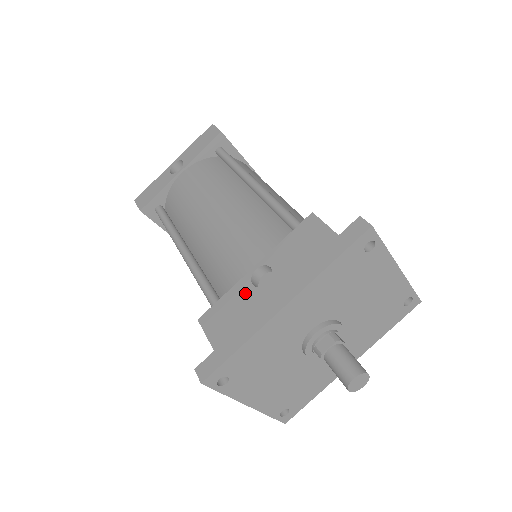
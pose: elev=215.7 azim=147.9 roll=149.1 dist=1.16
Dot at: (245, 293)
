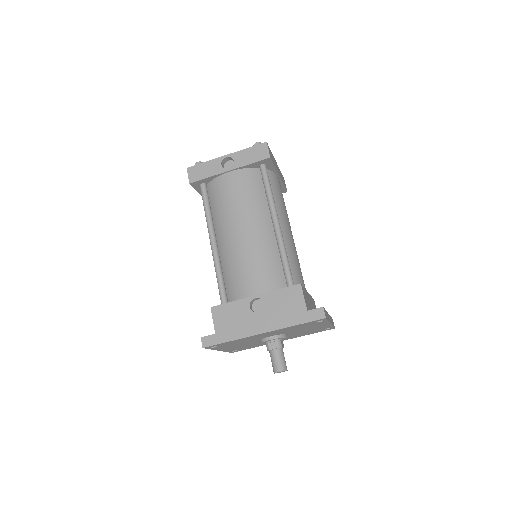
Dot at: (244, 310)
